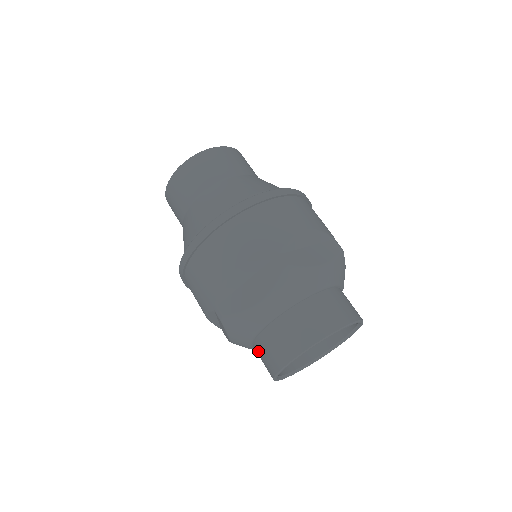
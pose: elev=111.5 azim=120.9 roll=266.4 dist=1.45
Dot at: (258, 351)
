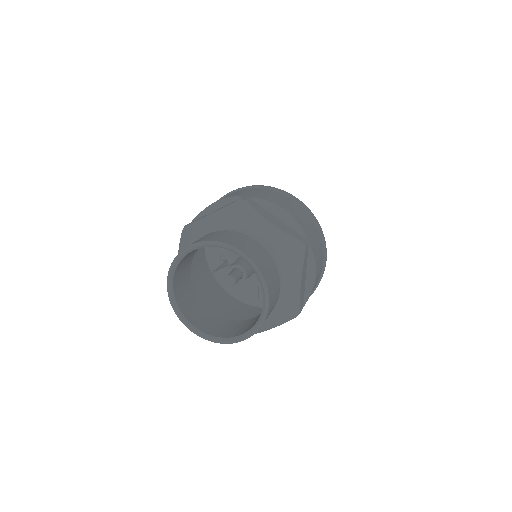
Dot at: occluded
